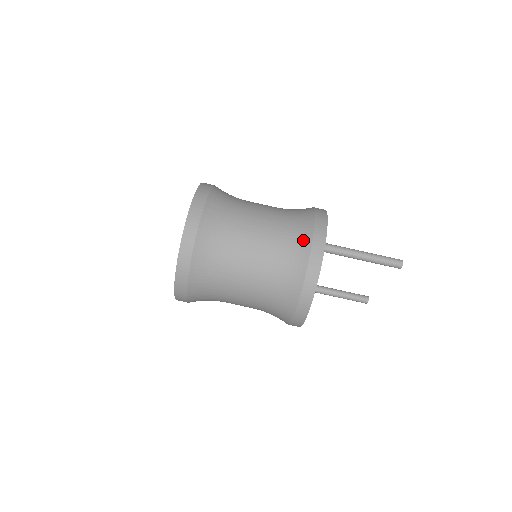
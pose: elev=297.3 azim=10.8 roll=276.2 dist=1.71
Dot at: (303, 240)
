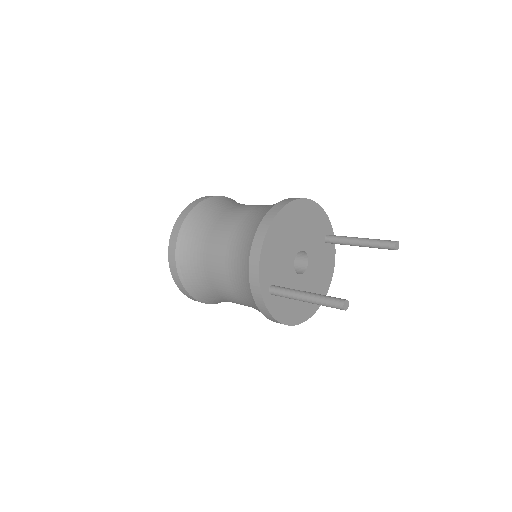
Dot at: (249, 295)
